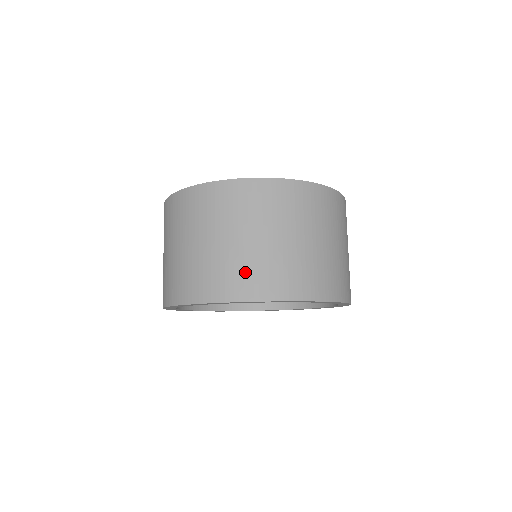
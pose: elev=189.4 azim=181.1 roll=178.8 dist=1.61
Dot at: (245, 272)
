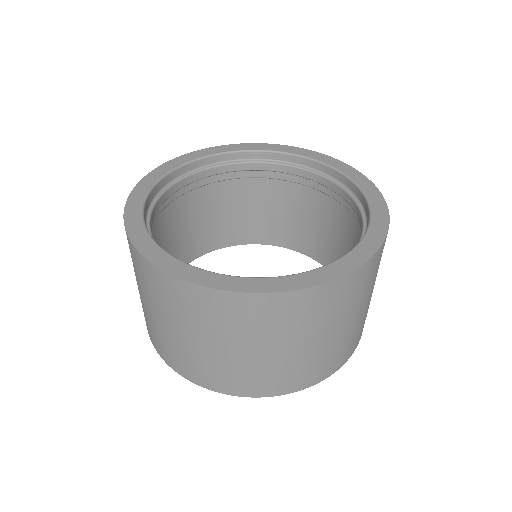
Dot at: (197, 366)
